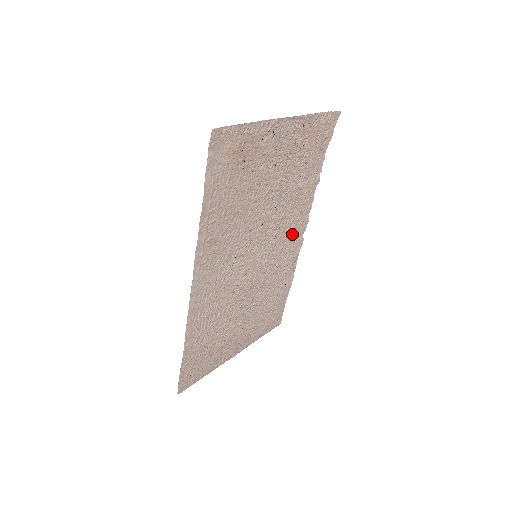
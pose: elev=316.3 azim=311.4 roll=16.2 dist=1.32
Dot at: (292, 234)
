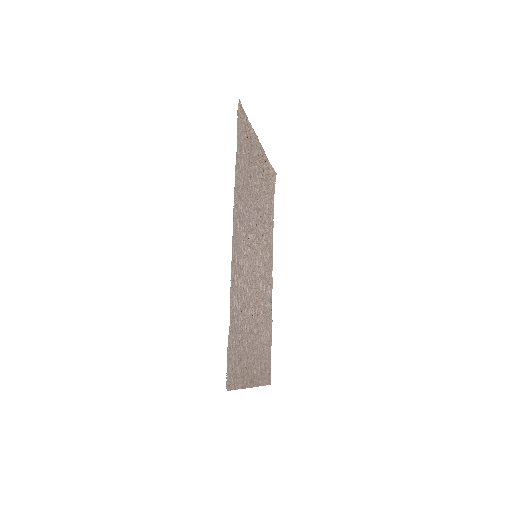
Dot at: (268, 263)
